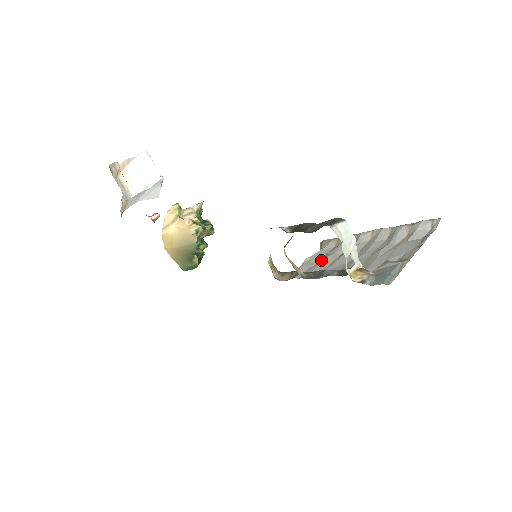
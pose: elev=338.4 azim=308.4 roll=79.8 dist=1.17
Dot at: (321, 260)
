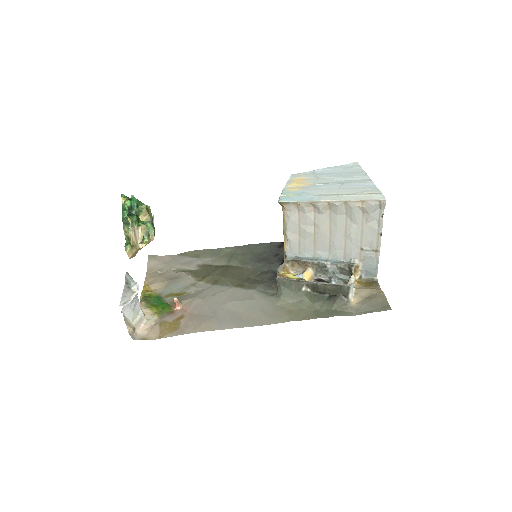
Dot at: (301, 234)
